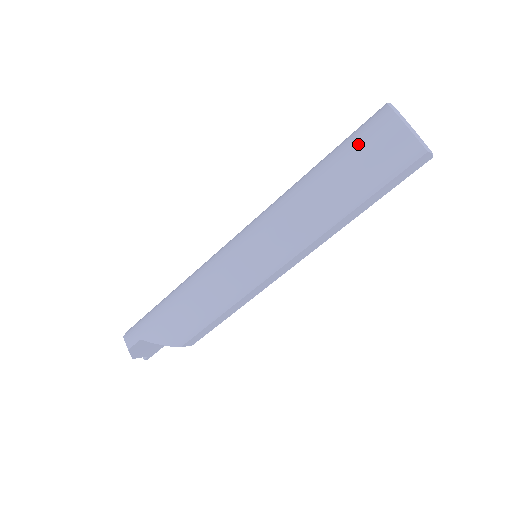
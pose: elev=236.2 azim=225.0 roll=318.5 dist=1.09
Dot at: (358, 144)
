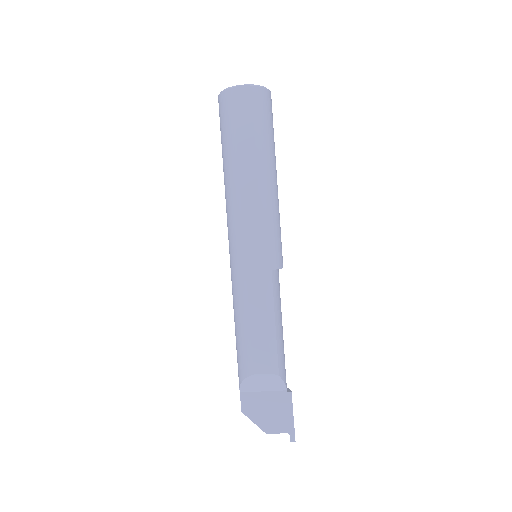
Dot at: occluded
